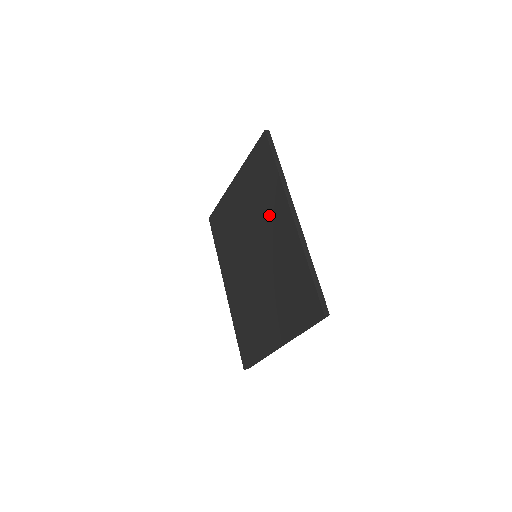
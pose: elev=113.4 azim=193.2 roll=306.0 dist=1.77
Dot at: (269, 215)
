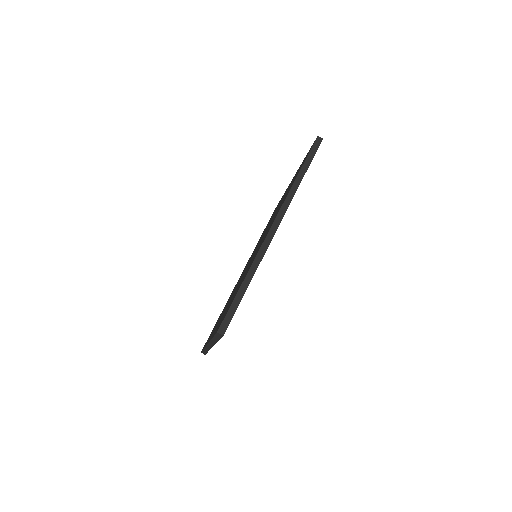
Dot at: occluded
